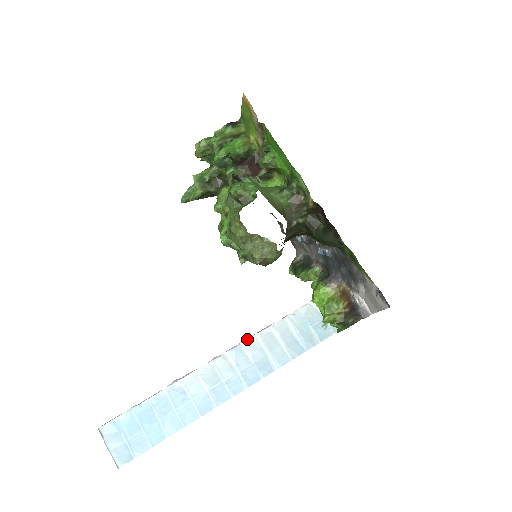
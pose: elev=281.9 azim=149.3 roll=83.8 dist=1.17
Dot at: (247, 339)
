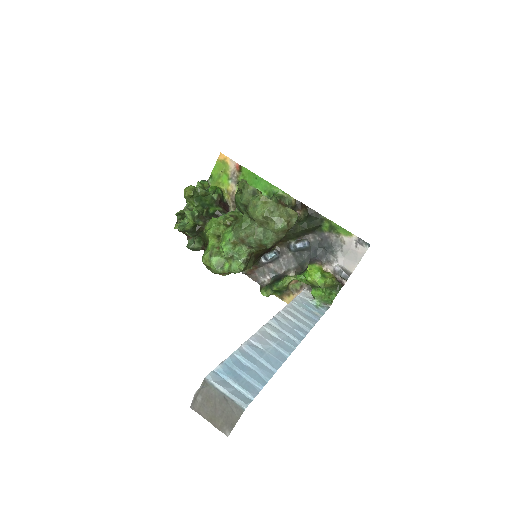
Dot at: (277, 313)
